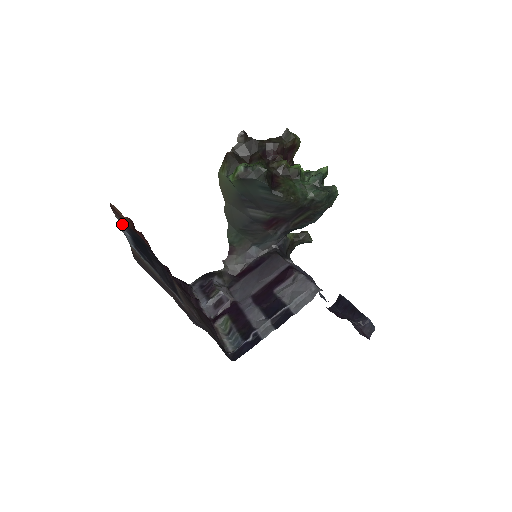
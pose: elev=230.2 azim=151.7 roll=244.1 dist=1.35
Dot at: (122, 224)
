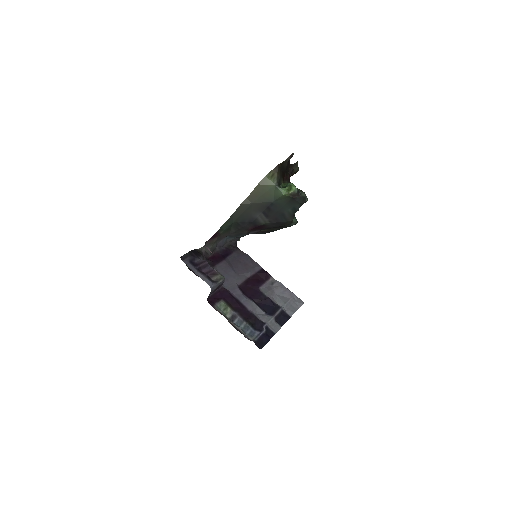
Dot at: occluded
